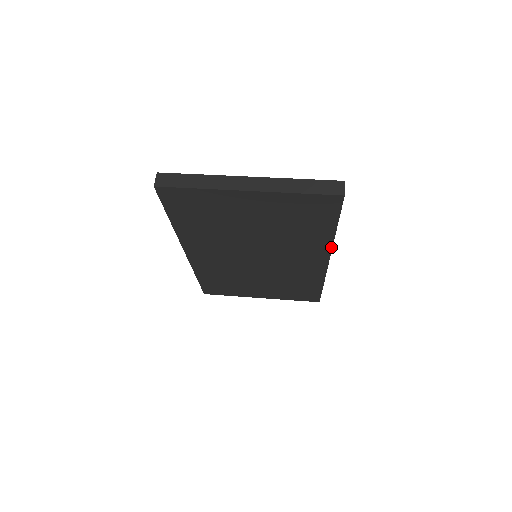
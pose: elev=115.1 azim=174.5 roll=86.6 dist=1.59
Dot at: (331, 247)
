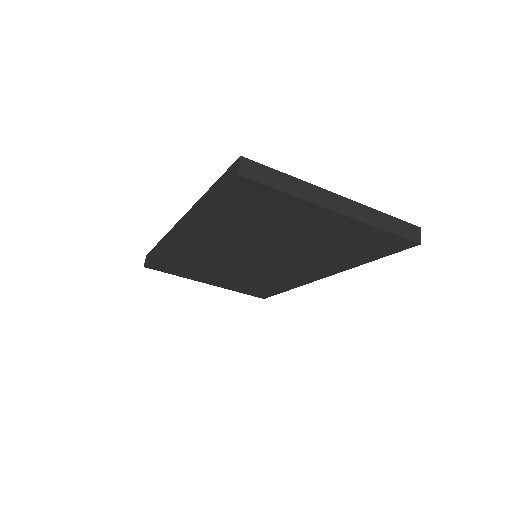
Dot at: (344, 270)
